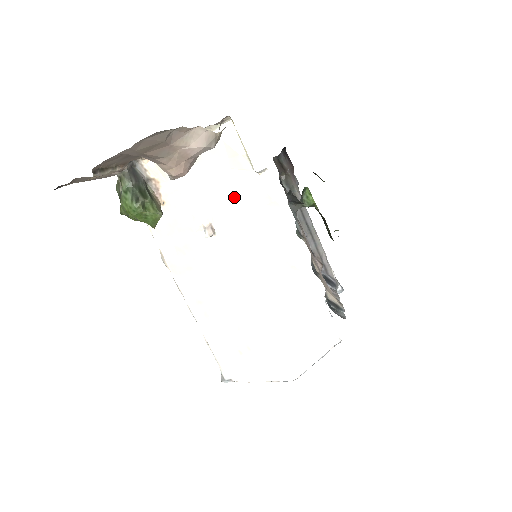
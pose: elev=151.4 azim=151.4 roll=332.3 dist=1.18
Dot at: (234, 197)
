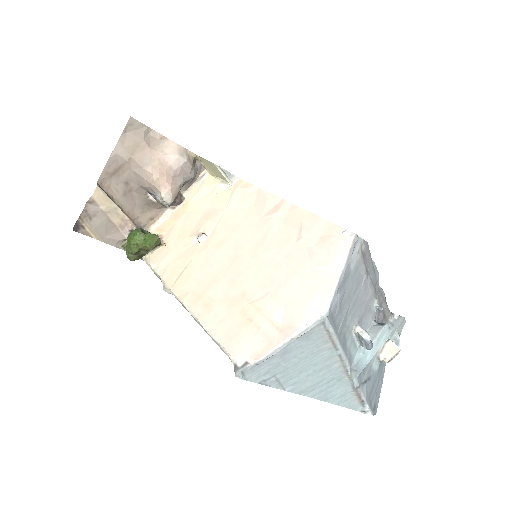
Dot at: (218, 207)
